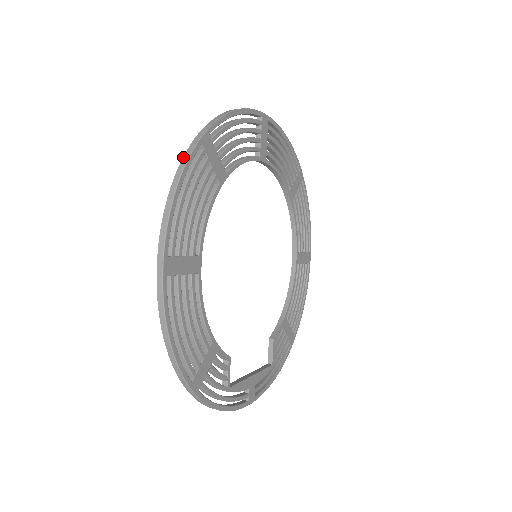
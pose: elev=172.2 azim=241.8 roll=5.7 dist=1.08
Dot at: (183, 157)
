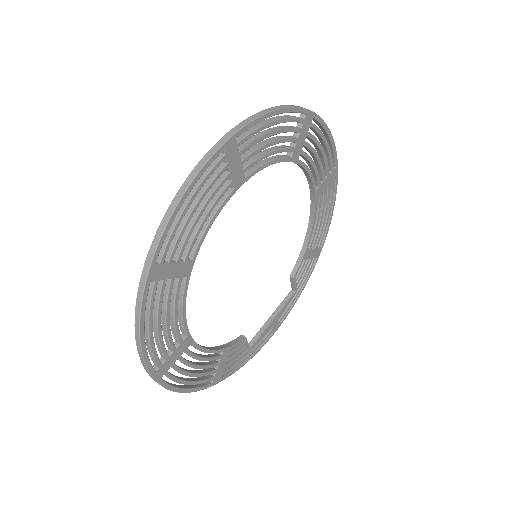
Dot at: (136, 304)
